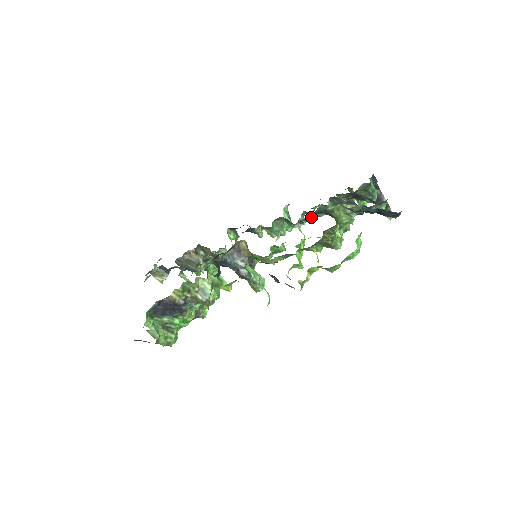
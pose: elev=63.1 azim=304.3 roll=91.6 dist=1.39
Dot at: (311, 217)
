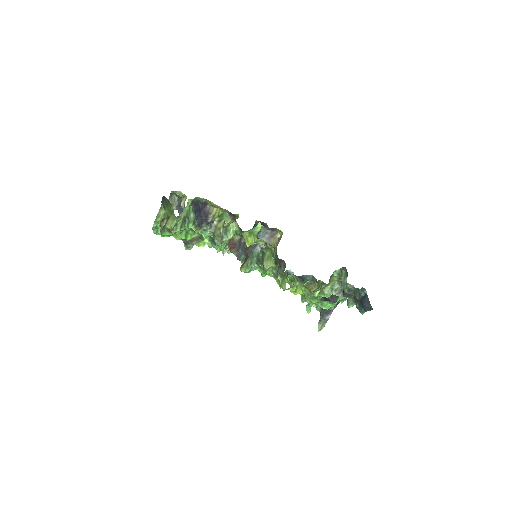
Dot at: occluded
